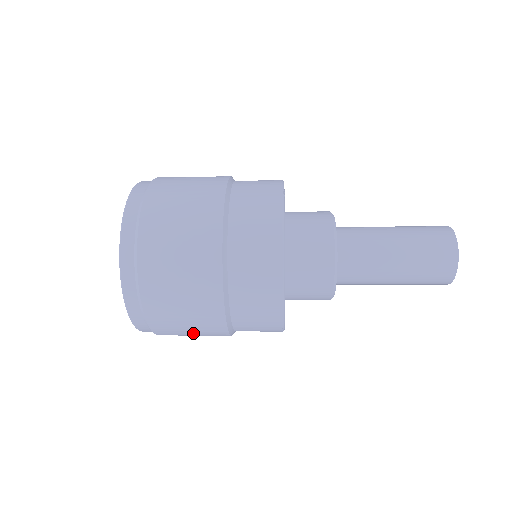
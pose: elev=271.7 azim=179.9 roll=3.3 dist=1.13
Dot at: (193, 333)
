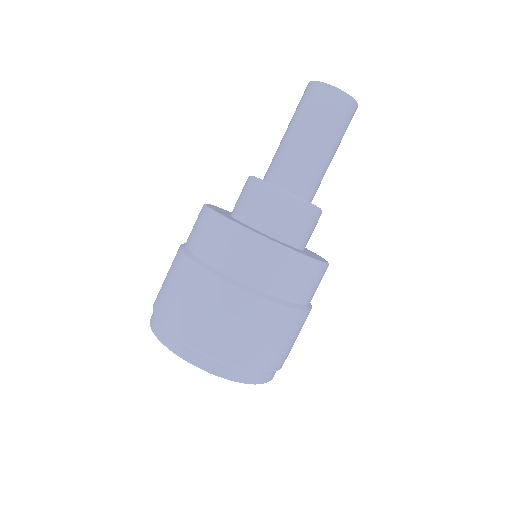
Dot at: (268, 337)
